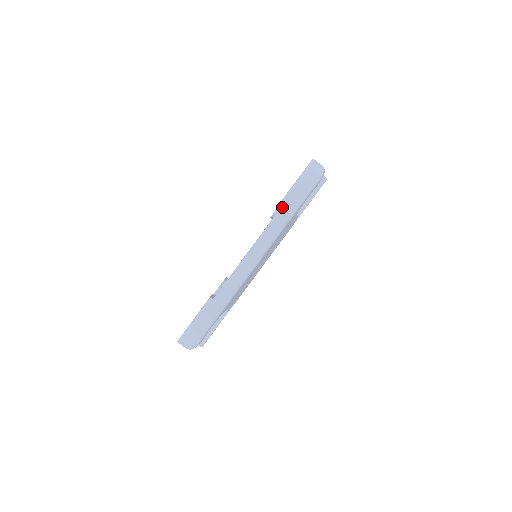
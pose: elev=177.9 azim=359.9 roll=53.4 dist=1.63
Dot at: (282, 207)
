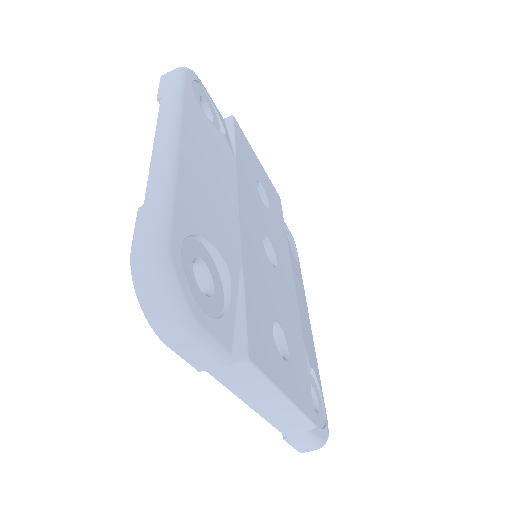
Dot at: (162, 96)
